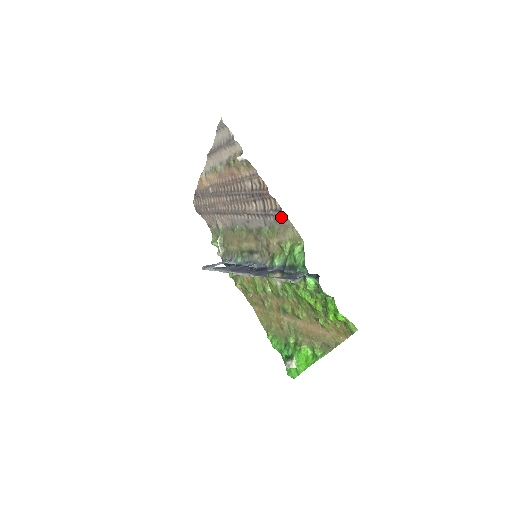
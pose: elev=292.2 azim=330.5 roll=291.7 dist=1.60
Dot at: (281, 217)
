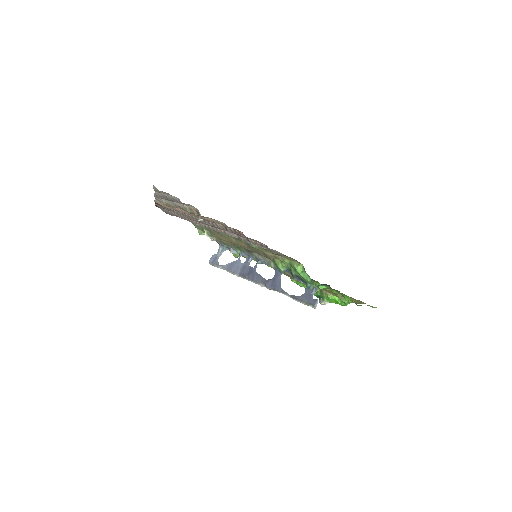
Dot at: occluded
